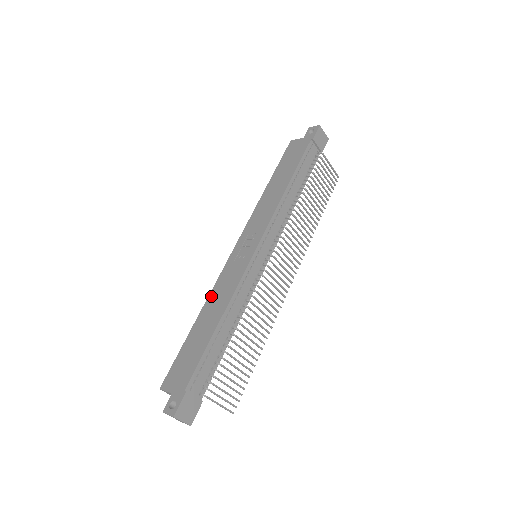
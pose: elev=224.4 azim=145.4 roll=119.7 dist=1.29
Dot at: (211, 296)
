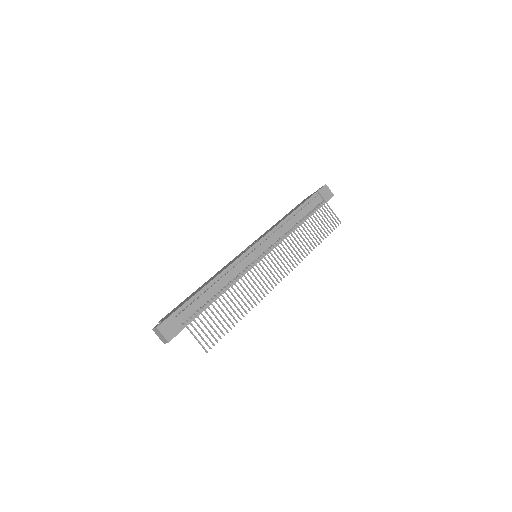
Dot at: occluded
